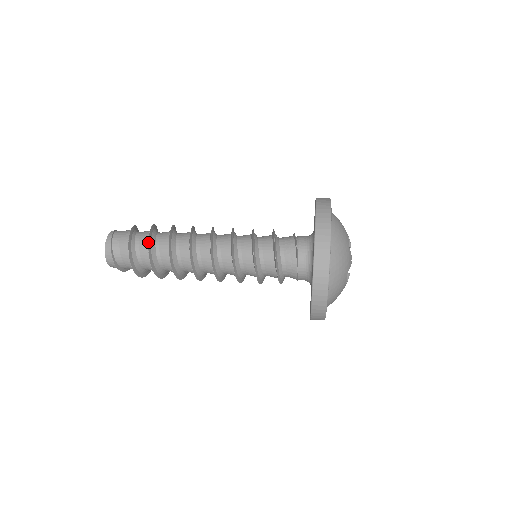
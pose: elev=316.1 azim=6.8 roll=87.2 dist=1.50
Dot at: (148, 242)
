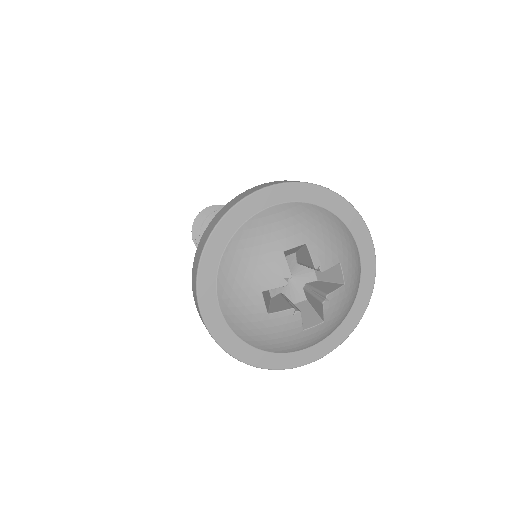
Dot at: (203, 214)
